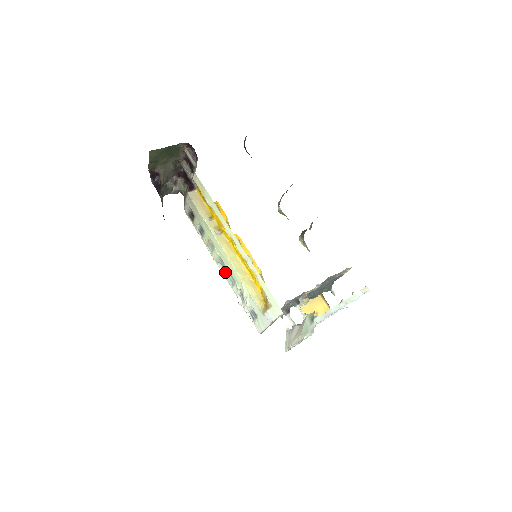
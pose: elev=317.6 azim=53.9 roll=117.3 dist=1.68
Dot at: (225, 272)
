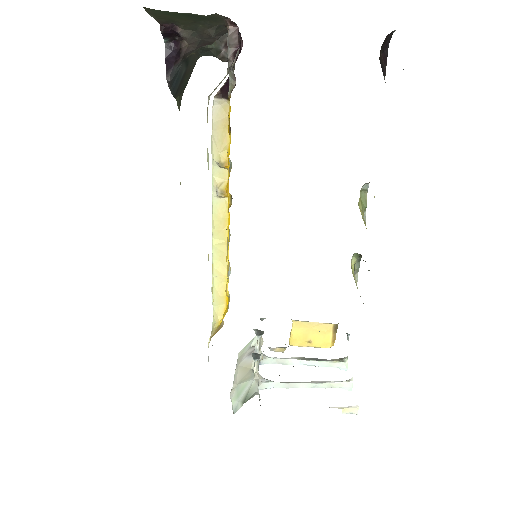
Dot at: occluded
